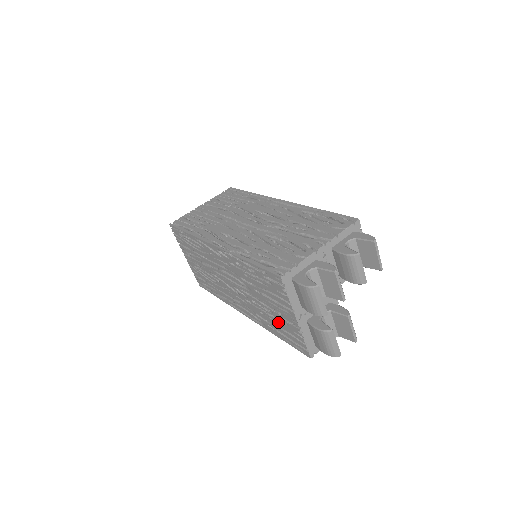
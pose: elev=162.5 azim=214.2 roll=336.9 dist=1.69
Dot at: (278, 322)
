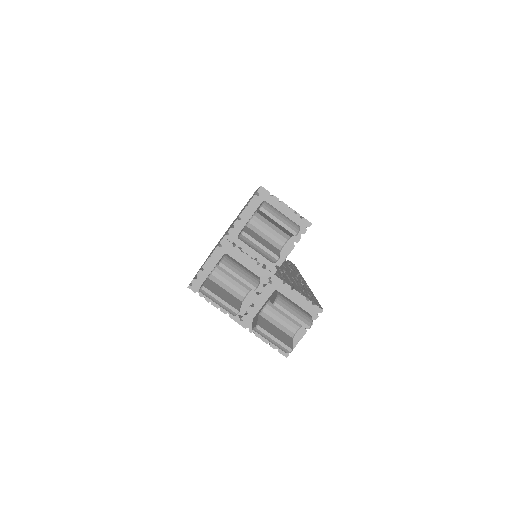
Dot at: occluded
